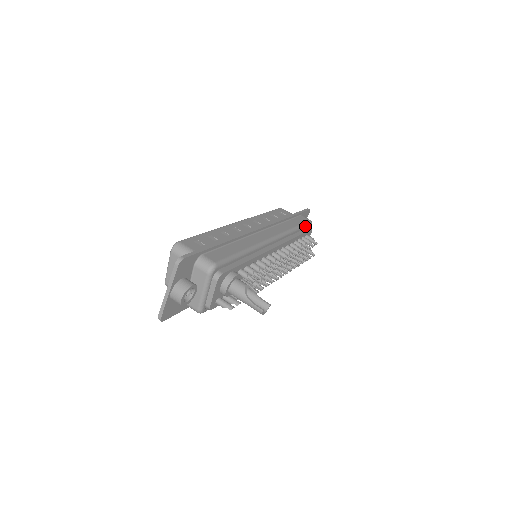
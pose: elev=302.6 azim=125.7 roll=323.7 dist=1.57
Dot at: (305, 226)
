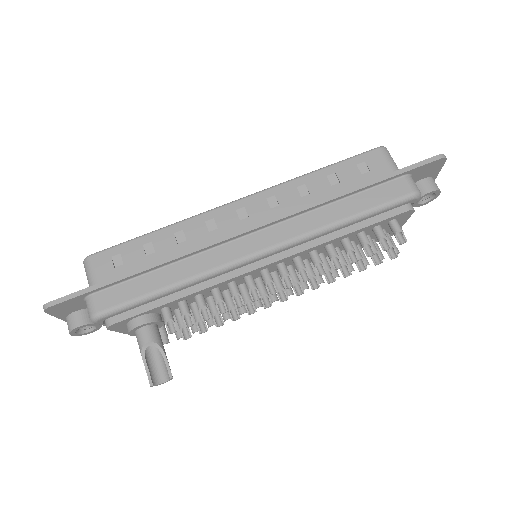
Dot at: (386, 208)
